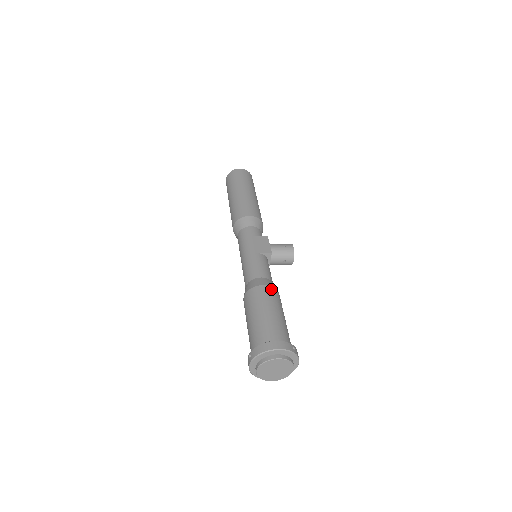
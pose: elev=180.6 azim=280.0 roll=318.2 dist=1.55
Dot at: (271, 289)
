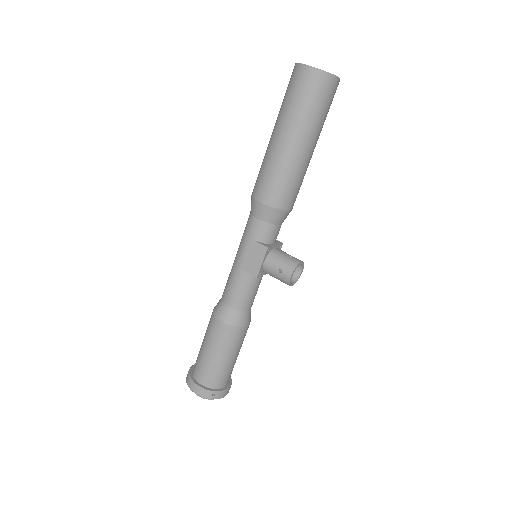
Dot at: (226, 329)
